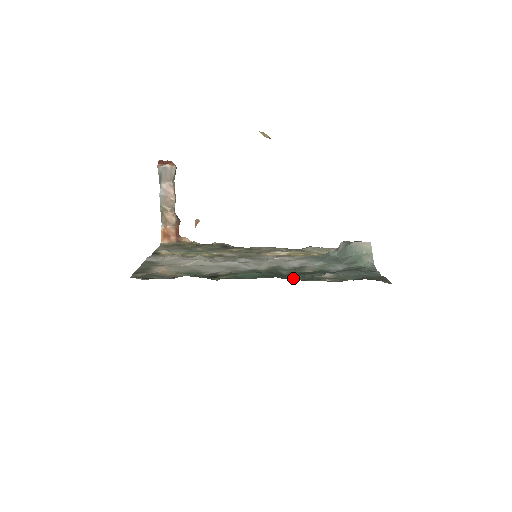
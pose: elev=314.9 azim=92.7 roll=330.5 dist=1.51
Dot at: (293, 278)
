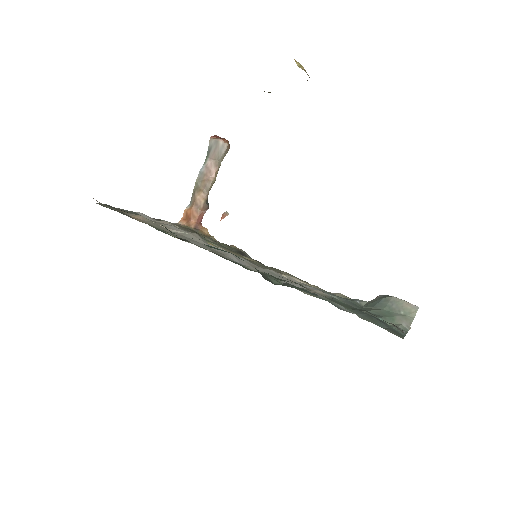
Dot at: occluded
